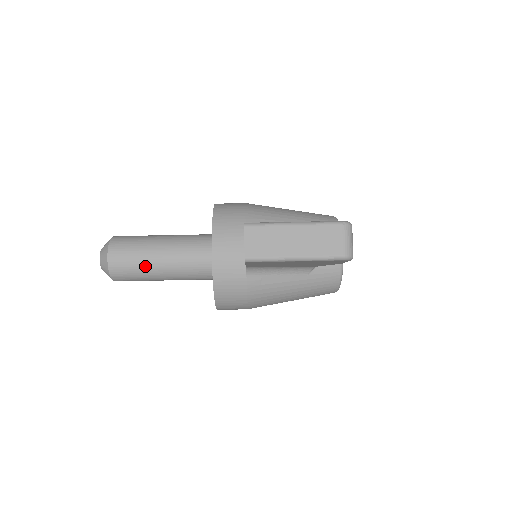
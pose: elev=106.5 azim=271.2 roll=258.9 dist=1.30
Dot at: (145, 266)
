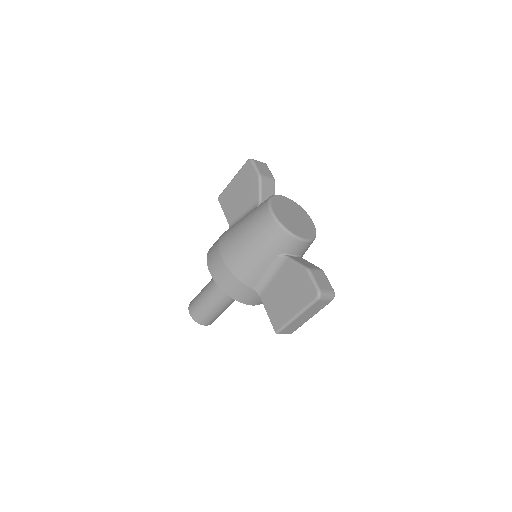
Dot at: occluded
